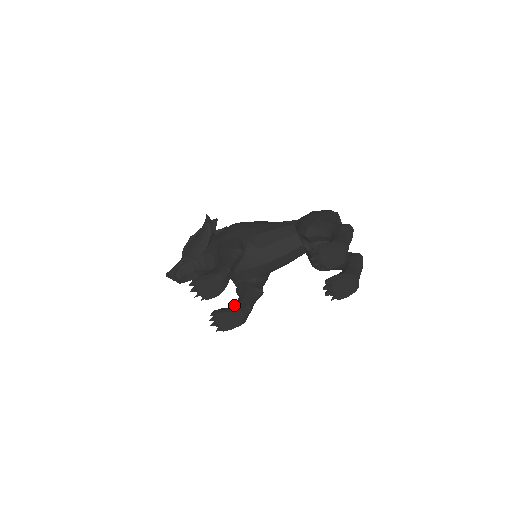
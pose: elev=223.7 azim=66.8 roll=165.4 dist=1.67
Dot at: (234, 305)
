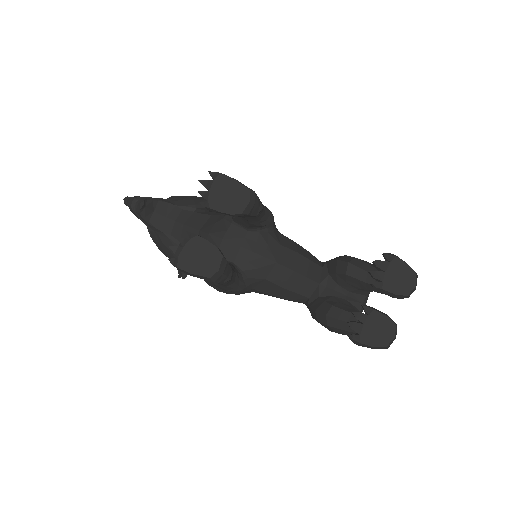
Dot at: occluded
